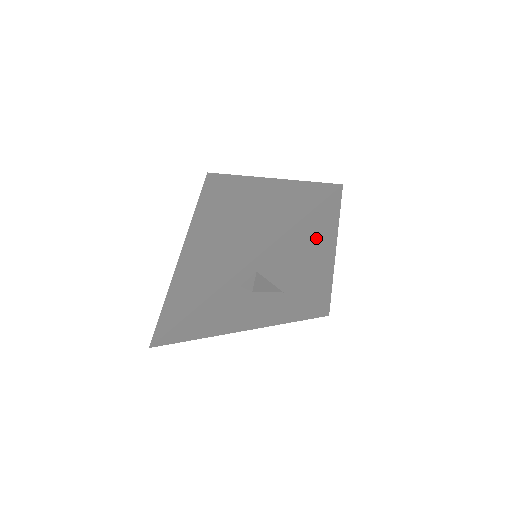
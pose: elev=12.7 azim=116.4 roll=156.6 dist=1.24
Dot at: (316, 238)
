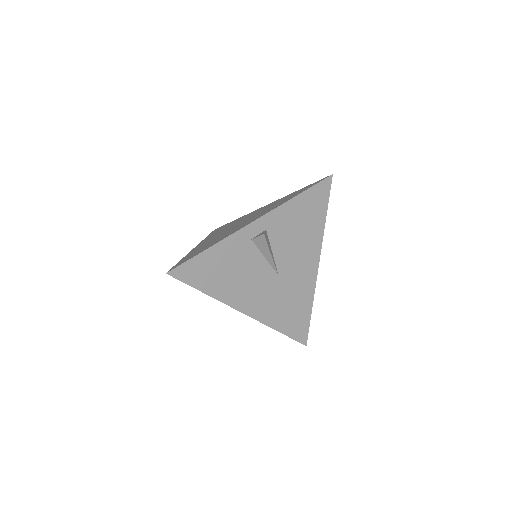
Dot at: (310, 221)
